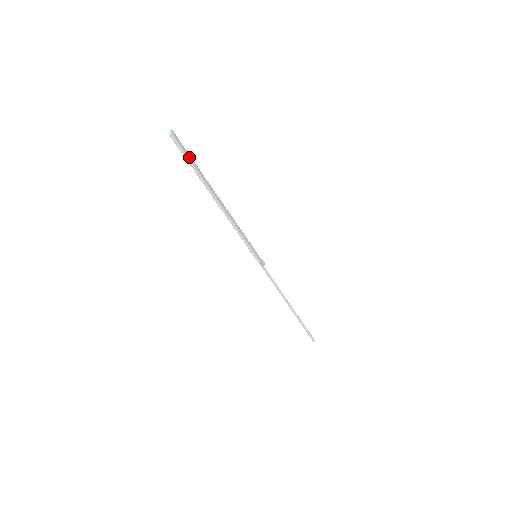
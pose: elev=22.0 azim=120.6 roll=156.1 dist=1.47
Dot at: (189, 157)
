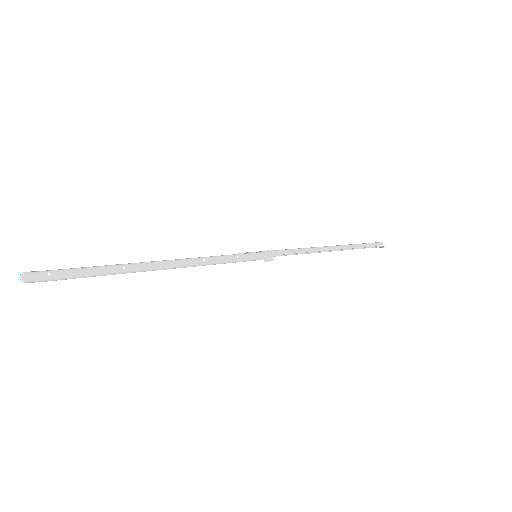
Dot at: (75, 273)
